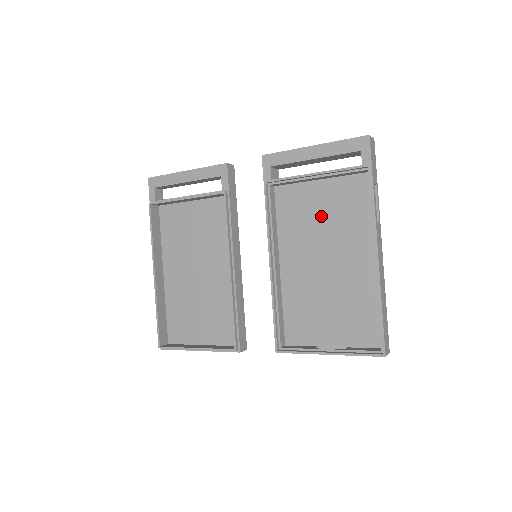
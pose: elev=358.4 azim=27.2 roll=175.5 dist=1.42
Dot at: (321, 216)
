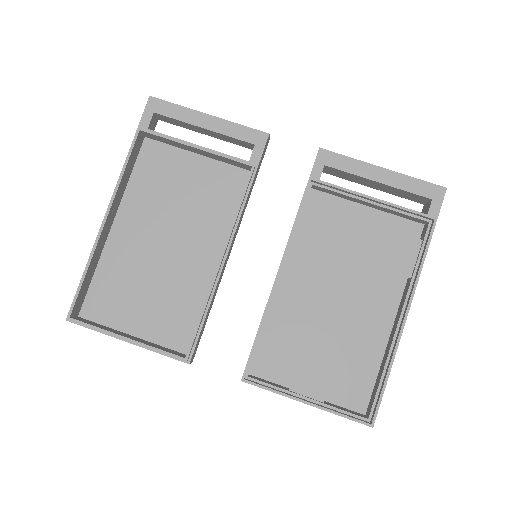
Dot at: (353, 245)
